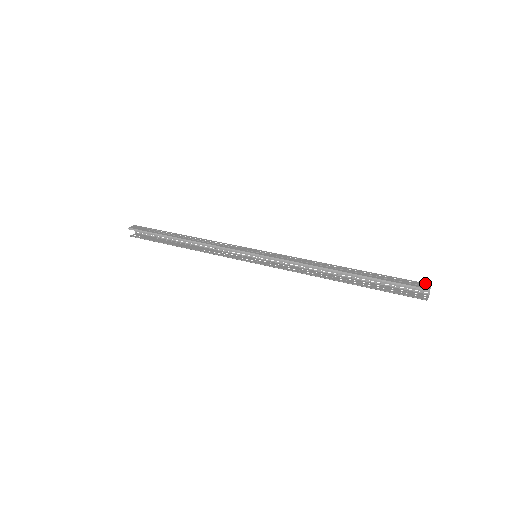
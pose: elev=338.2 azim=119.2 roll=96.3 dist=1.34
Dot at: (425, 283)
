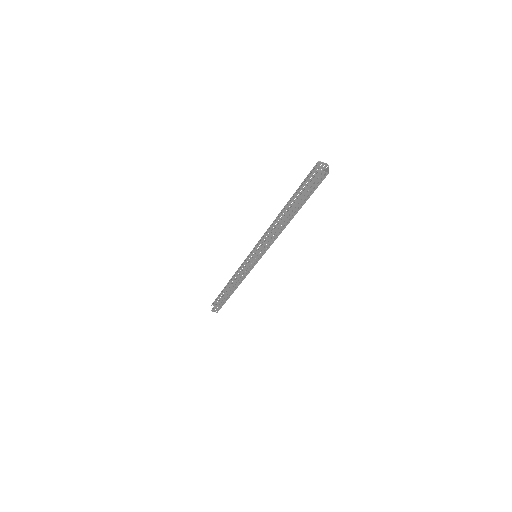
Dot at: (325, 167)
